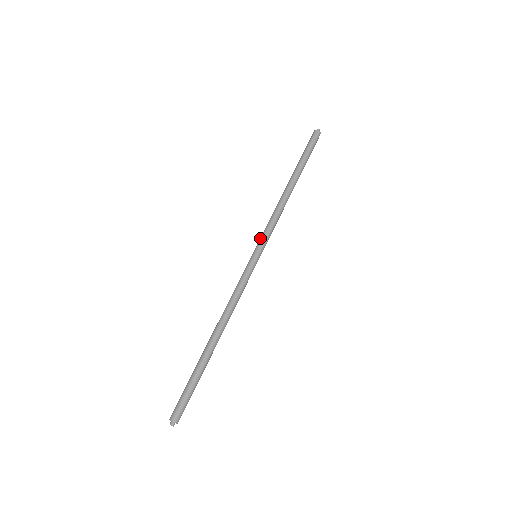
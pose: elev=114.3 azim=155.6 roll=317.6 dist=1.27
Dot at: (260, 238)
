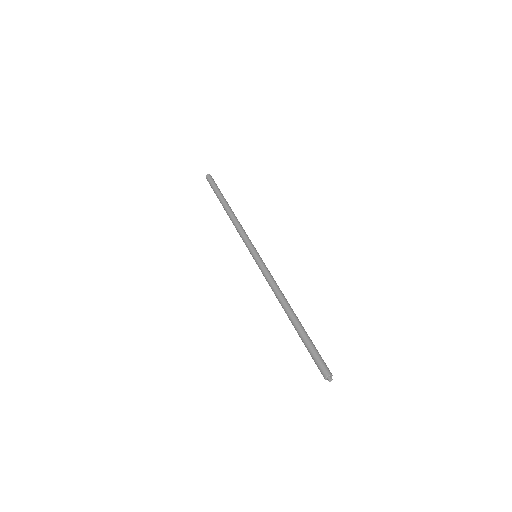
Dot at: (249, 243)
